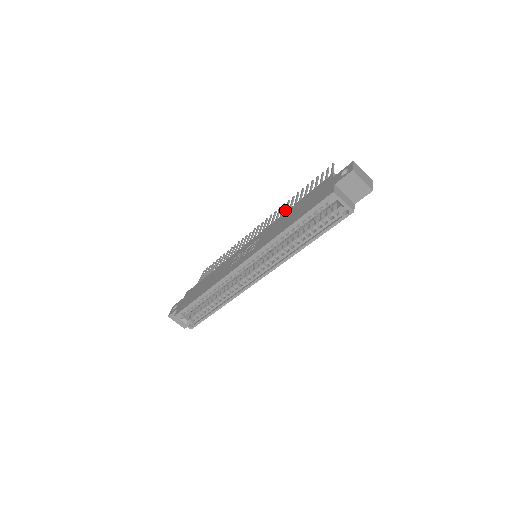
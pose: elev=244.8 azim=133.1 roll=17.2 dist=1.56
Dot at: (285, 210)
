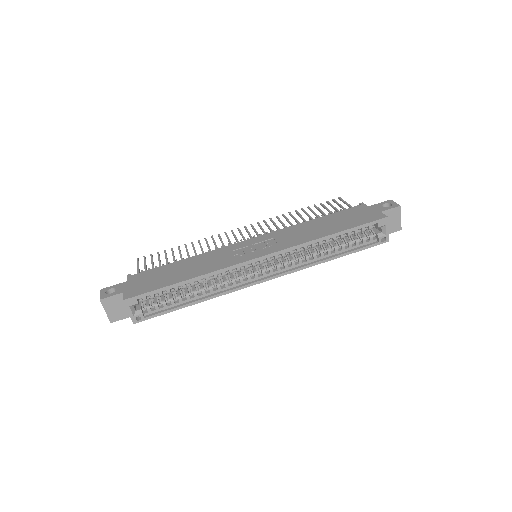
Dot at: (289, 221)
